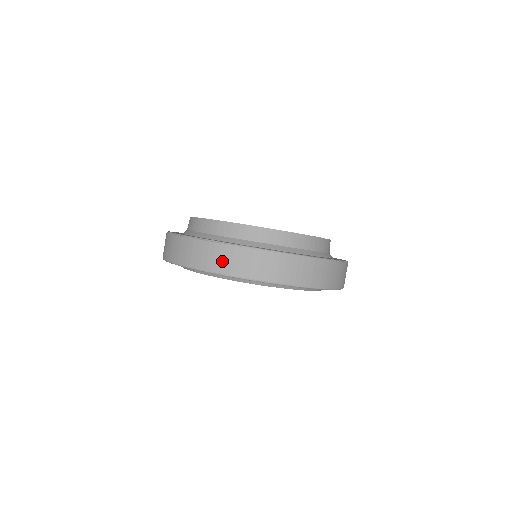
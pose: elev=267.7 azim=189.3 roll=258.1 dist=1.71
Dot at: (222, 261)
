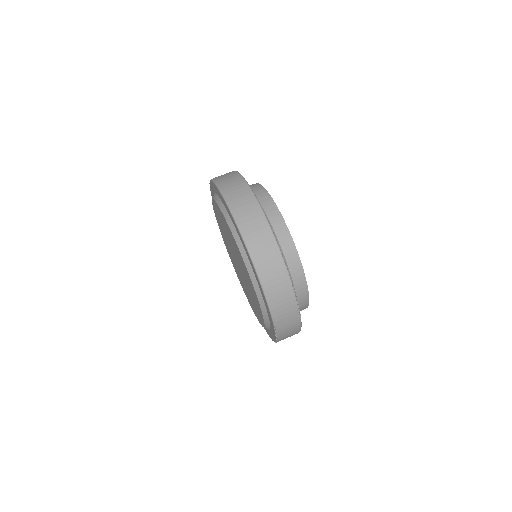
Dot at: occluded
